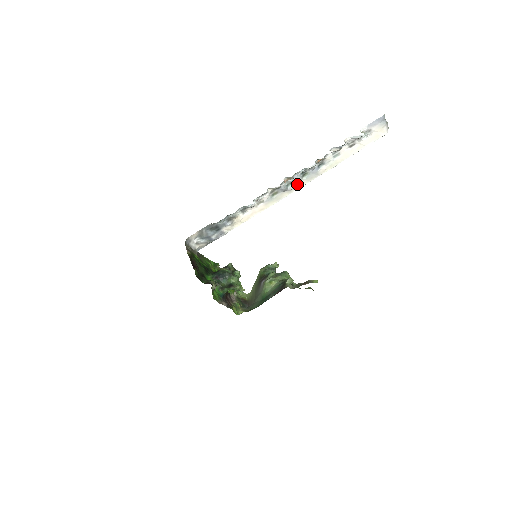
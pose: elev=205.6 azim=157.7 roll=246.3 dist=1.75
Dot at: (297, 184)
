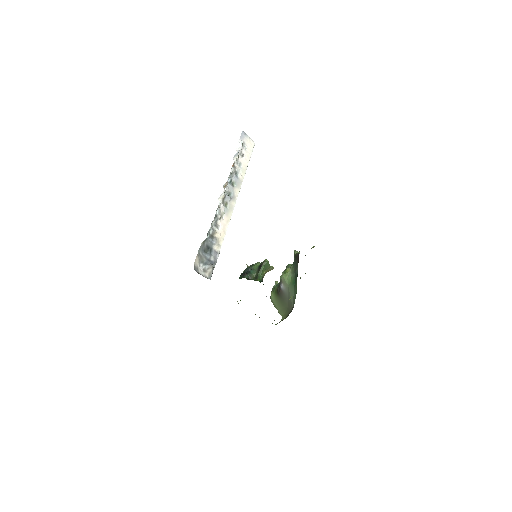
Dot at: (234, 193)
